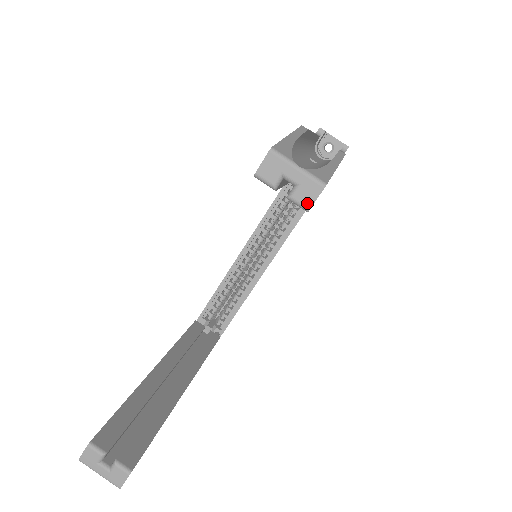
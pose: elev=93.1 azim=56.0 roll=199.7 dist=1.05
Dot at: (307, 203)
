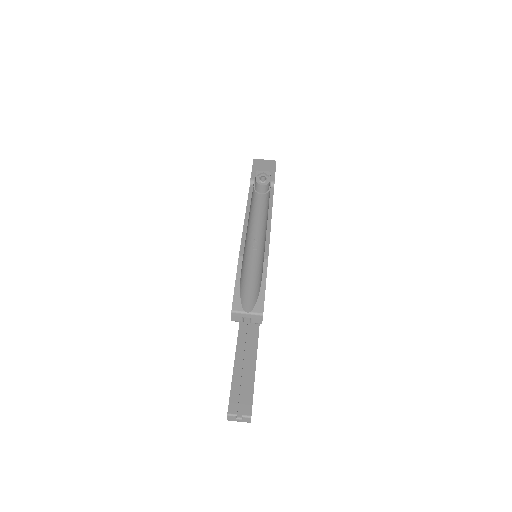
Dot at: (259, 322)
